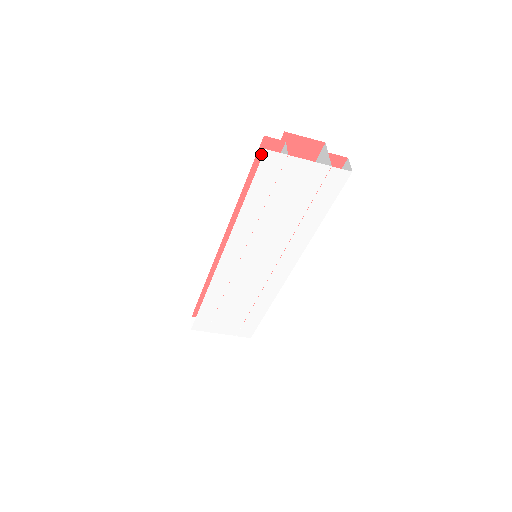
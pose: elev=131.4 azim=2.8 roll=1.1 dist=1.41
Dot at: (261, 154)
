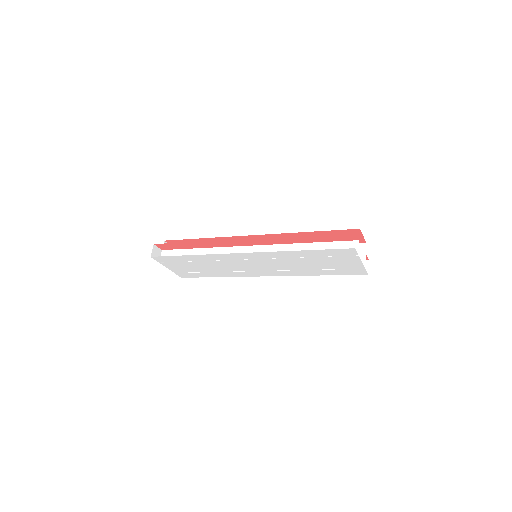
Dot at: (340, 235)
